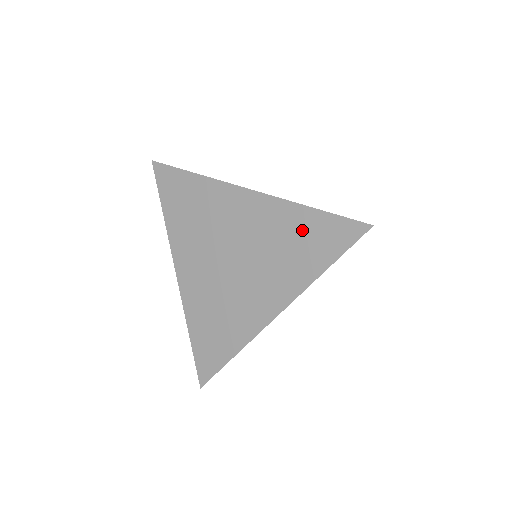
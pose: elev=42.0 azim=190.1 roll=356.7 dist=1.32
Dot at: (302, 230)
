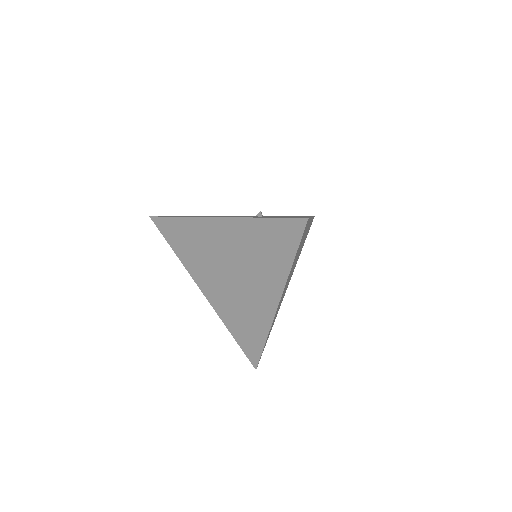
Dot at: (264, 237)
